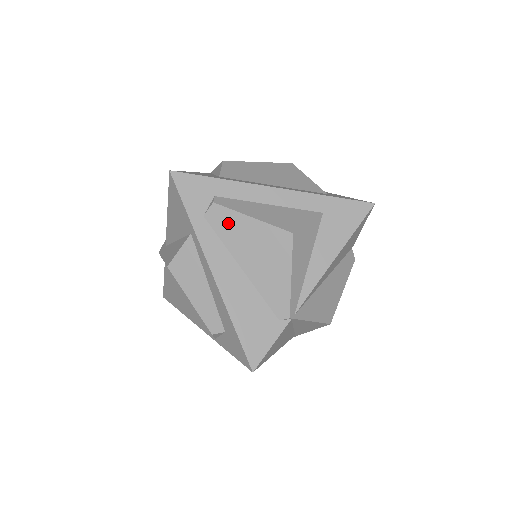
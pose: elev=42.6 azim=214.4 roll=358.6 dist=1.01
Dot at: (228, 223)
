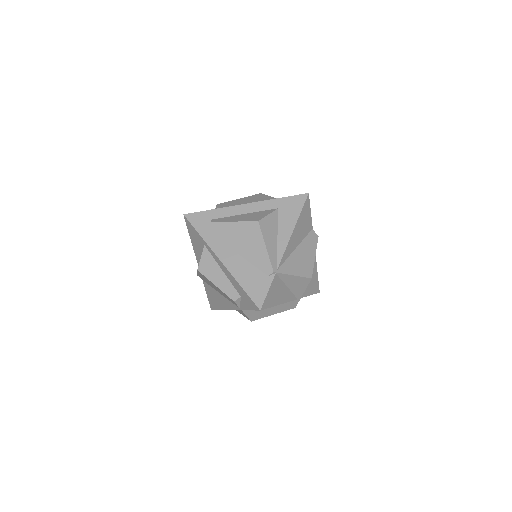
Dot at: (222, 230)
